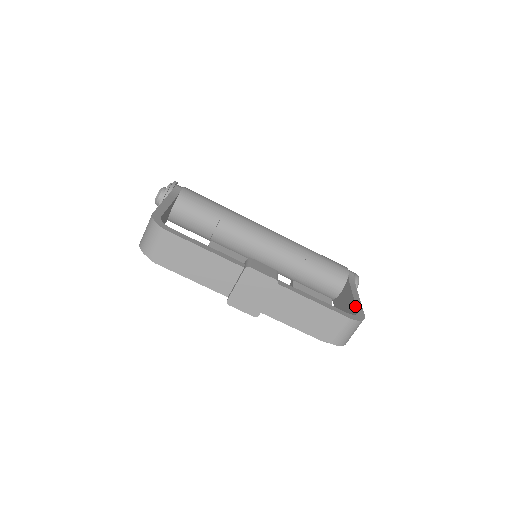
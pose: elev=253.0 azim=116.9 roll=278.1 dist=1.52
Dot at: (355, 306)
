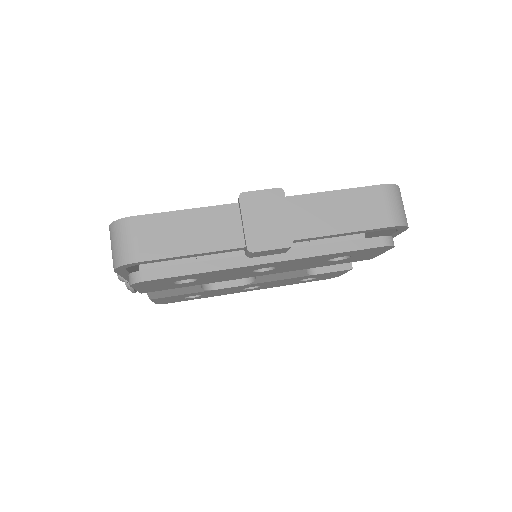
Dot at: occluded
